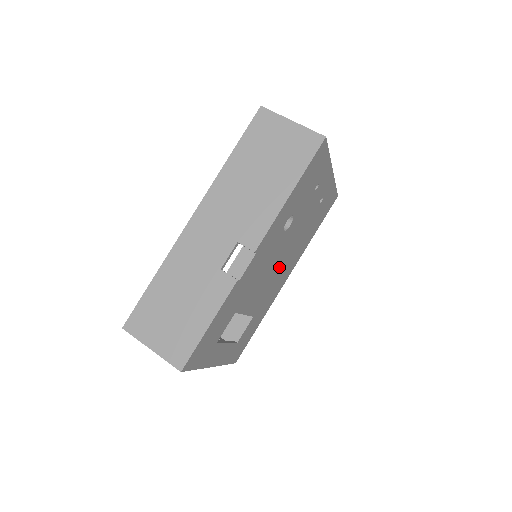
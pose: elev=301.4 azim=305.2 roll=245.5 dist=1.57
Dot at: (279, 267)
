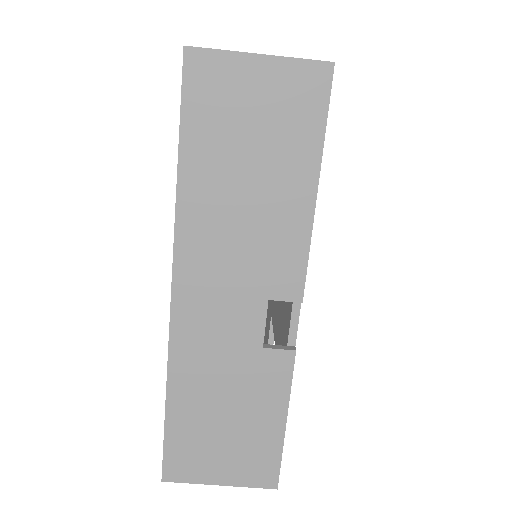
Dot at: occluded
